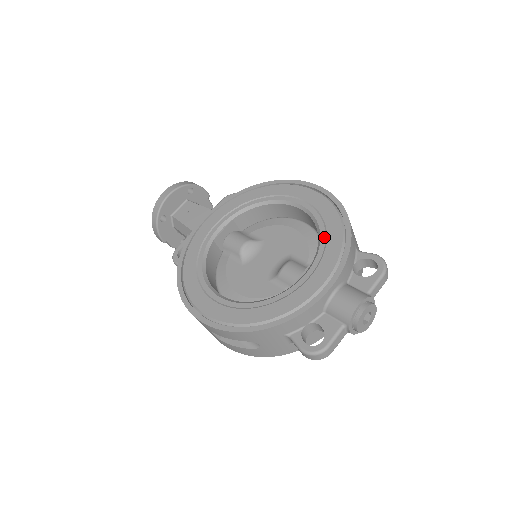
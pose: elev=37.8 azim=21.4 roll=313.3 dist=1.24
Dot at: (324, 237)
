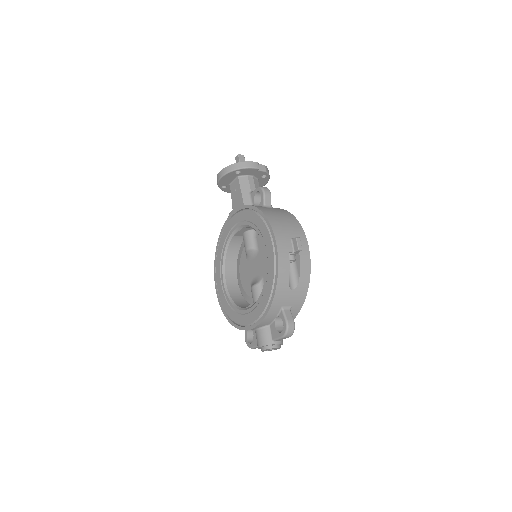
Dot at: (262, 294)
